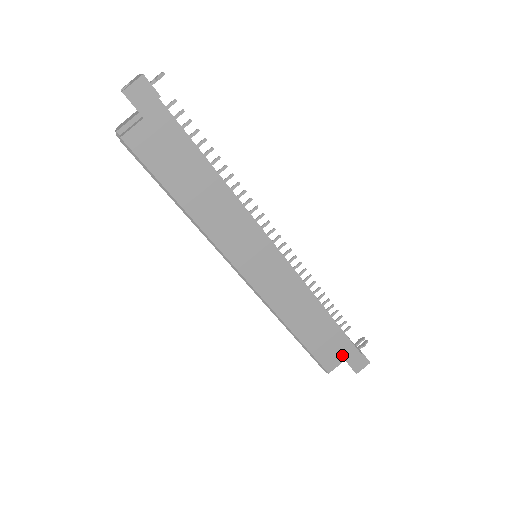
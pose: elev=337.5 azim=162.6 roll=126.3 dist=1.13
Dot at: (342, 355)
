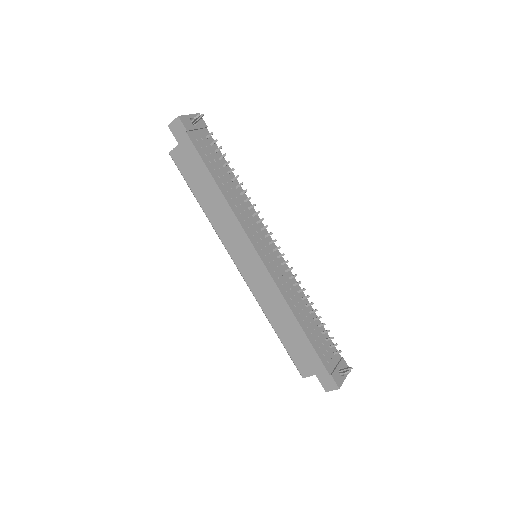
Dot at: (312, 367)
